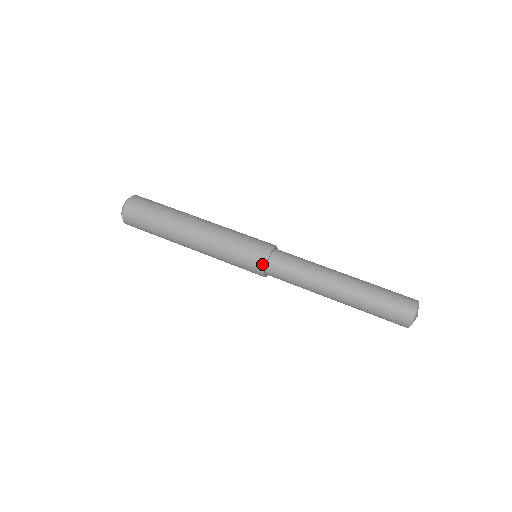
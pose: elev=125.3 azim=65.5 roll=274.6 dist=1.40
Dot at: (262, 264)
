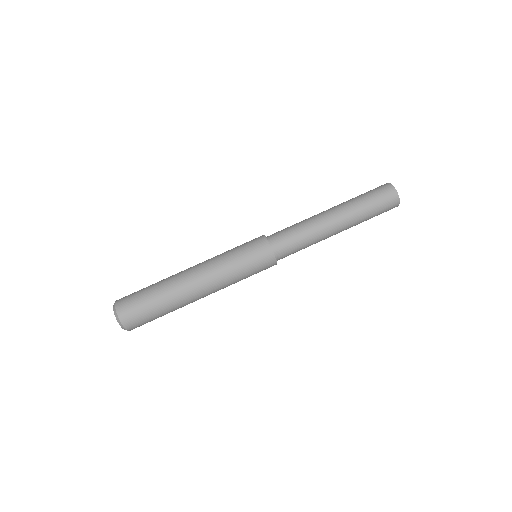
Dot at: occluded
